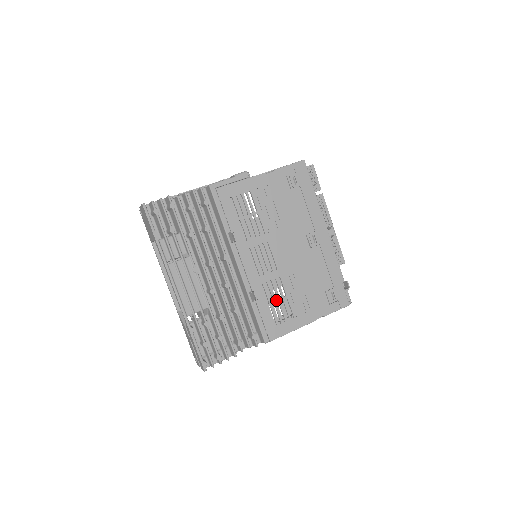
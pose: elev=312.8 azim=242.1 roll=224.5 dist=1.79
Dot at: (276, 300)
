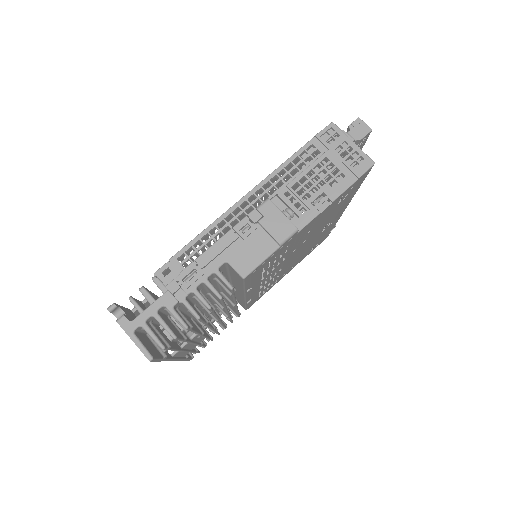
Dot at: (268, 285)
